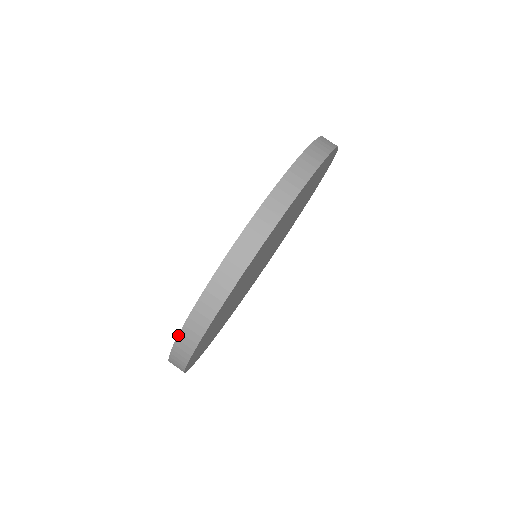
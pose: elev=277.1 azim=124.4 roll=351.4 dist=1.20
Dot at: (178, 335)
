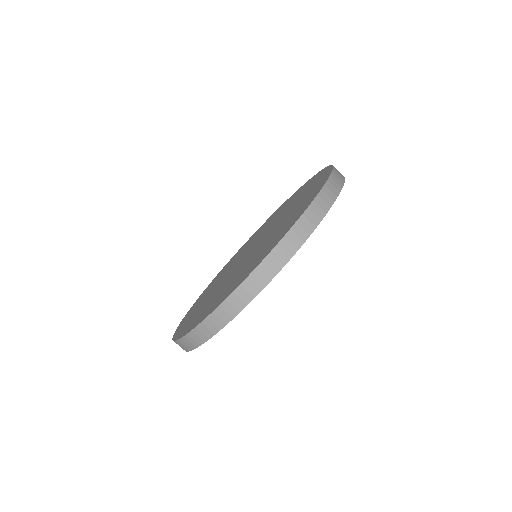
Dot at: (185, 335)
